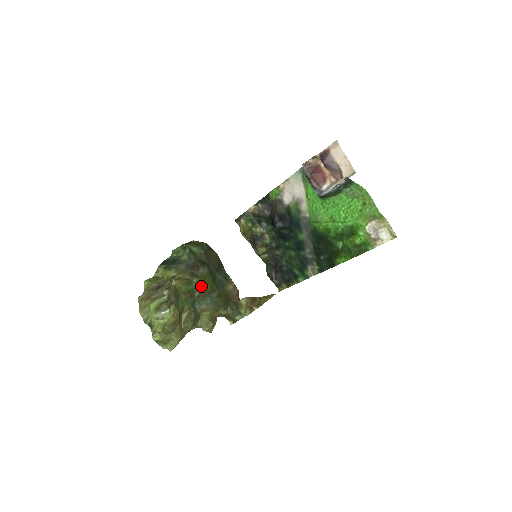
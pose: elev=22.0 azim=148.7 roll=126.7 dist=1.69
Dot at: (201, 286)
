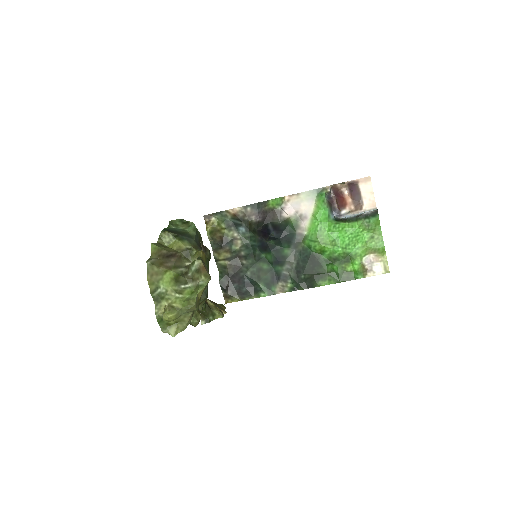
Dot at: (208, 270)
